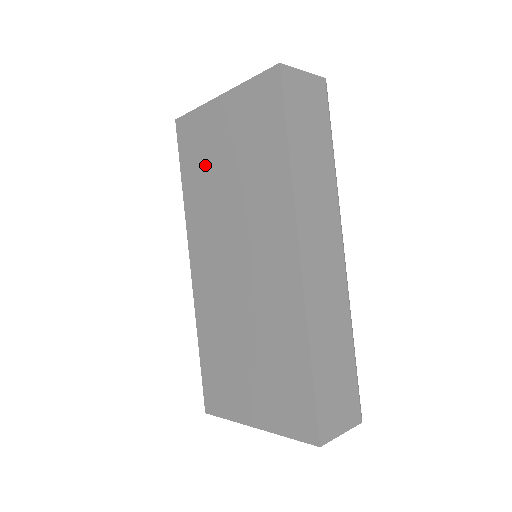
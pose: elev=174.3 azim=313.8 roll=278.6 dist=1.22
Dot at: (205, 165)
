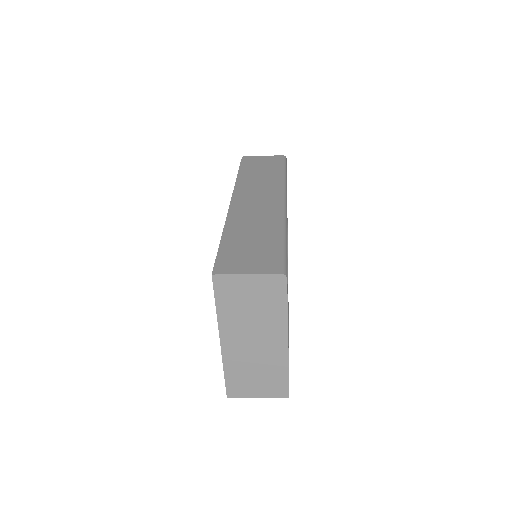
Dot at: occluded
